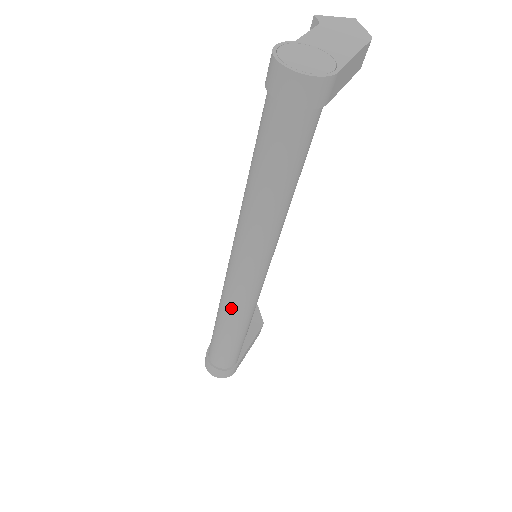
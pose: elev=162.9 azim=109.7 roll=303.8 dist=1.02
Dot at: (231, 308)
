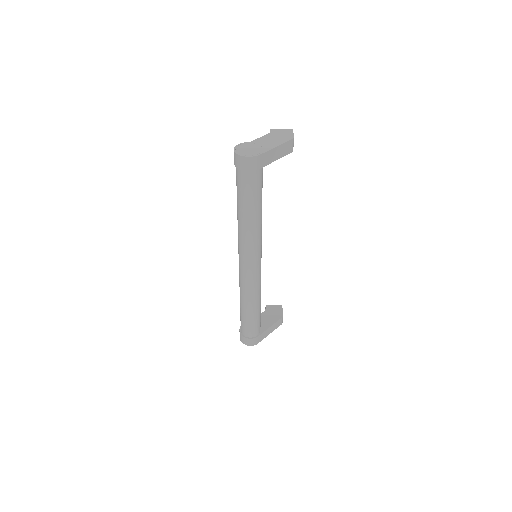
Dot at: (242, 287)
